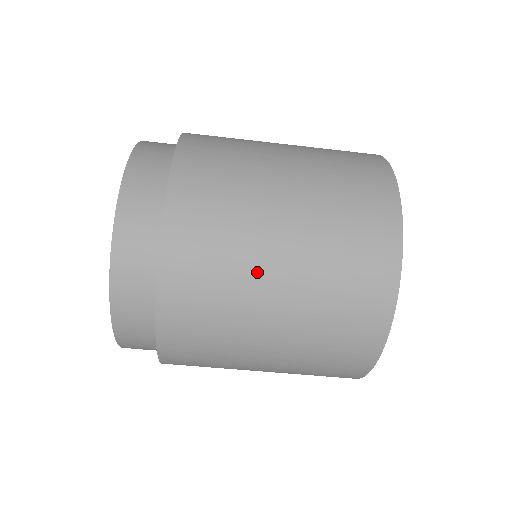
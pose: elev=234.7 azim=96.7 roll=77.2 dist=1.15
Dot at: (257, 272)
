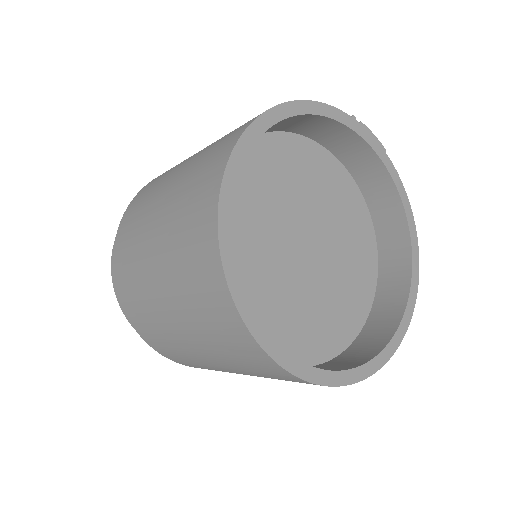
Dot at: (168, 327)
